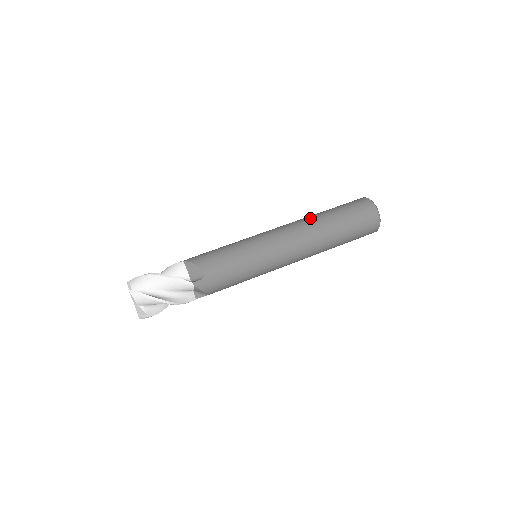
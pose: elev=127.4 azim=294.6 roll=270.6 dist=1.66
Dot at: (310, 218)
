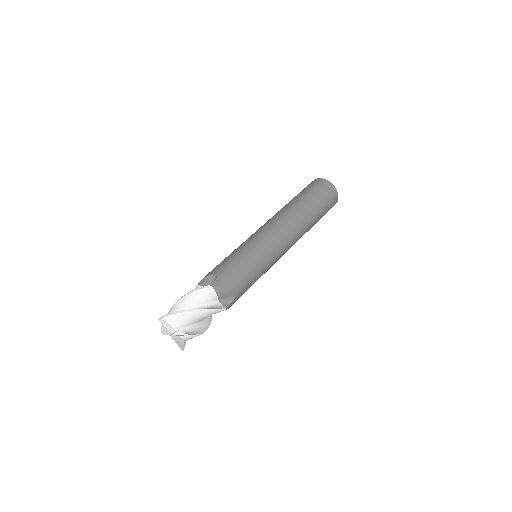
Dot at: occluded
